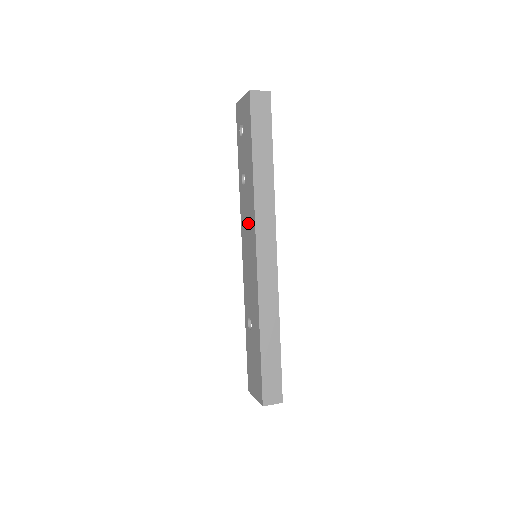
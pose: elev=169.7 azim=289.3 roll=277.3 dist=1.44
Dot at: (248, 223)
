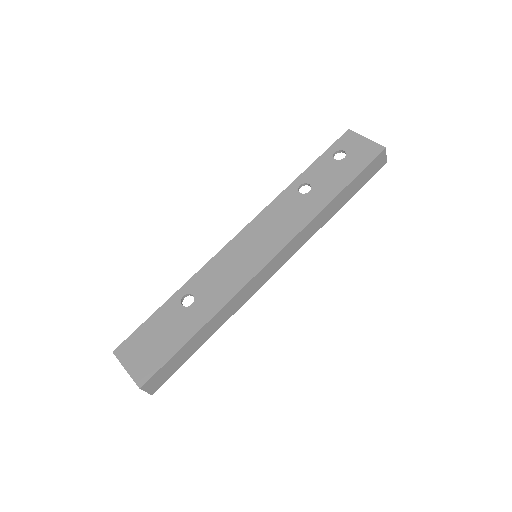
Dot at: (278, 226)
